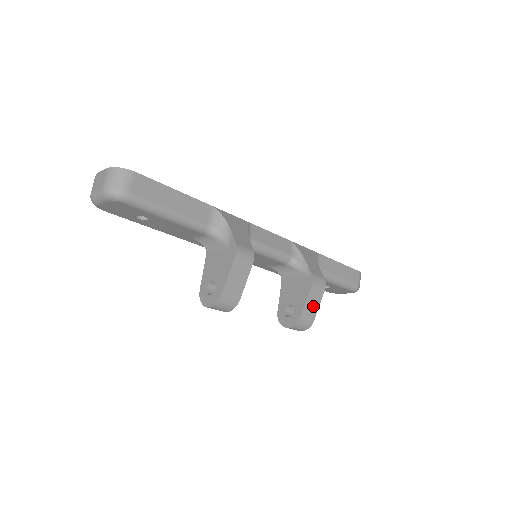
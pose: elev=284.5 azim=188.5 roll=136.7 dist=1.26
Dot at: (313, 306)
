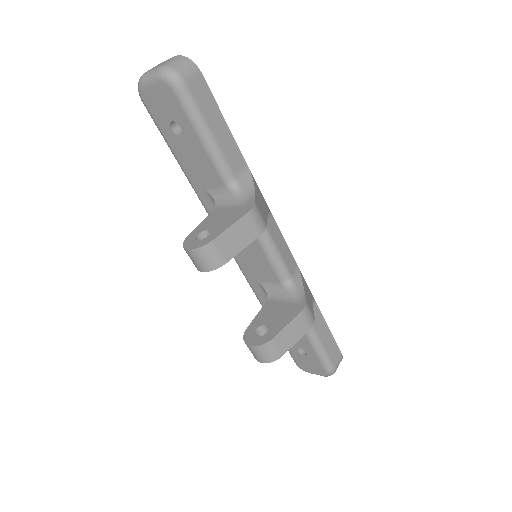
Dot at: (290, 337)
